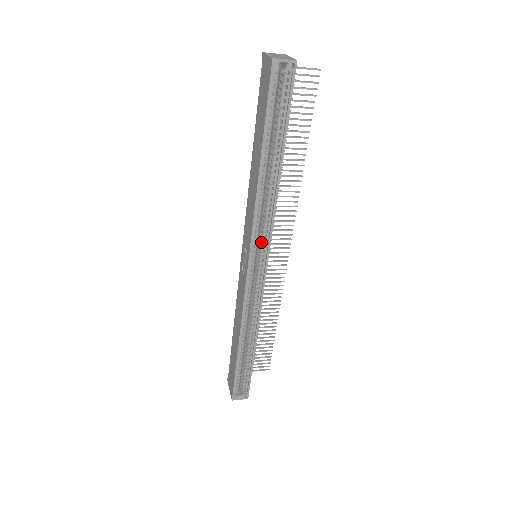
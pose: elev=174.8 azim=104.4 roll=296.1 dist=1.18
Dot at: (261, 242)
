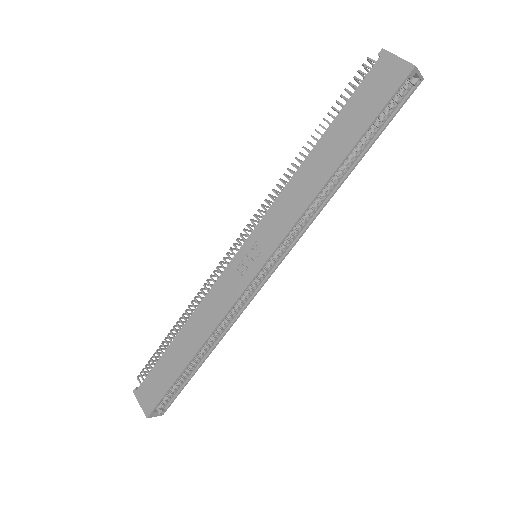
Dot at: (283, 245)
